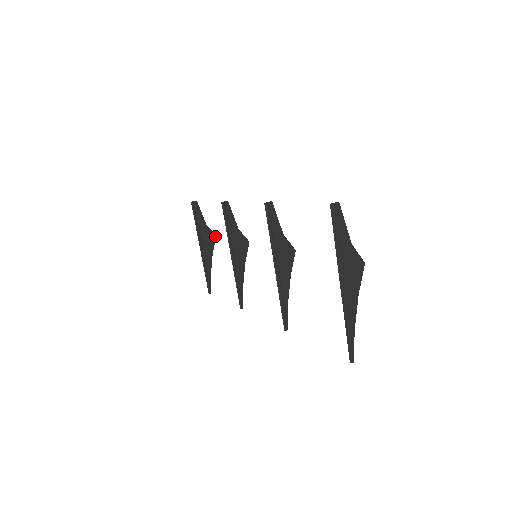
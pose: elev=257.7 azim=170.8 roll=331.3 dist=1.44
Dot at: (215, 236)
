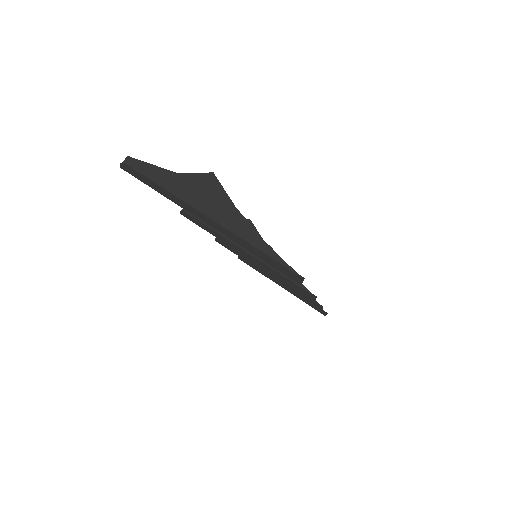
Dot at: occluded
